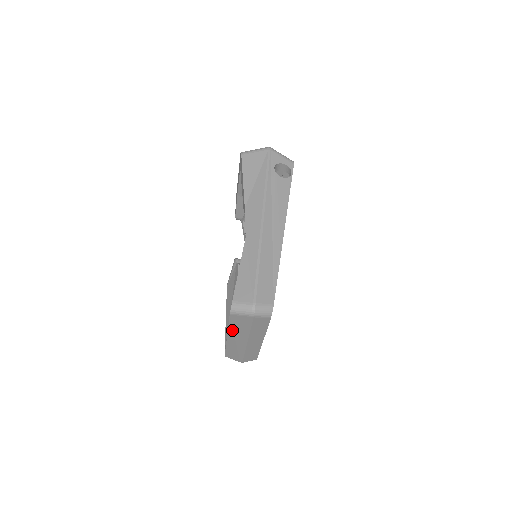
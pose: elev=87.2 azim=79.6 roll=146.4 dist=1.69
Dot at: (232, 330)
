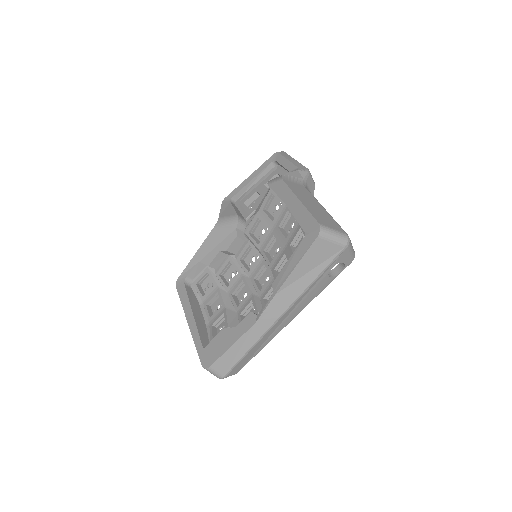
Dot at: occluded
